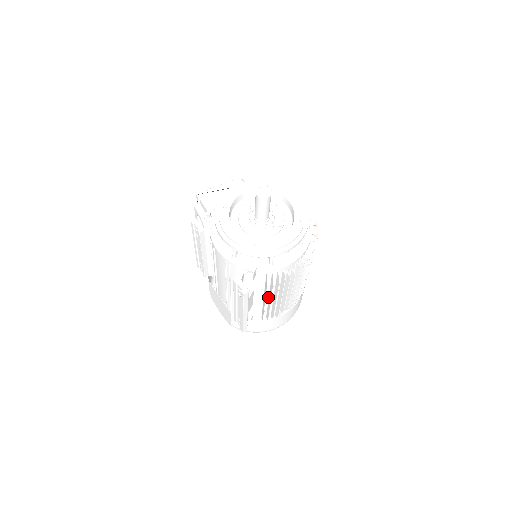
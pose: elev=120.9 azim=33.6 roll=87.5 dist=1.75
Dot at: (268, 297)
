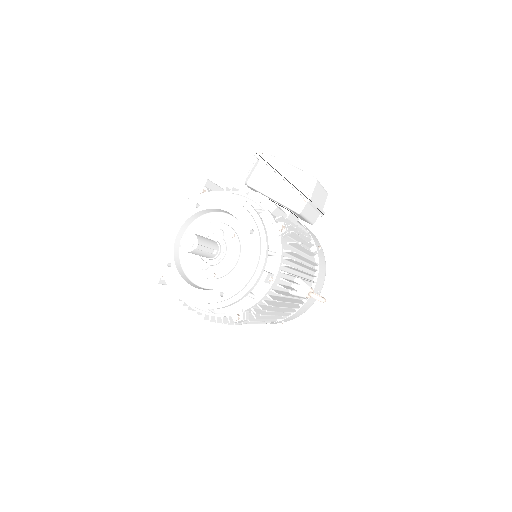
Dot at: occluded
